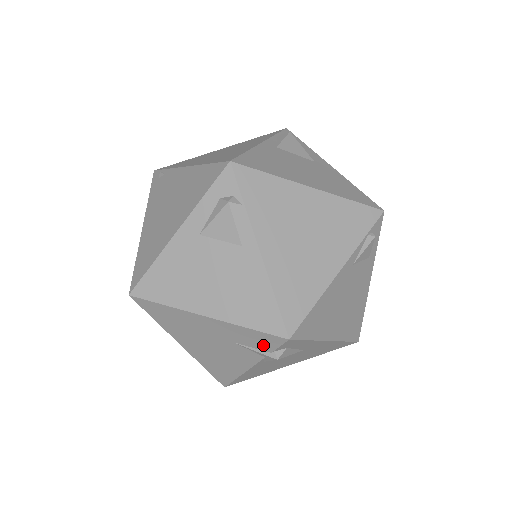
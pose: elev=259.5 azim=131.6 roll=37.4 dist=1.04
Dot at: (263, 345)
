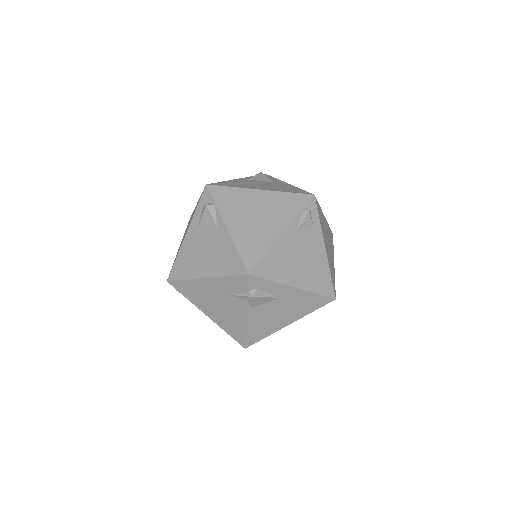
Dot at: (241, 288)
